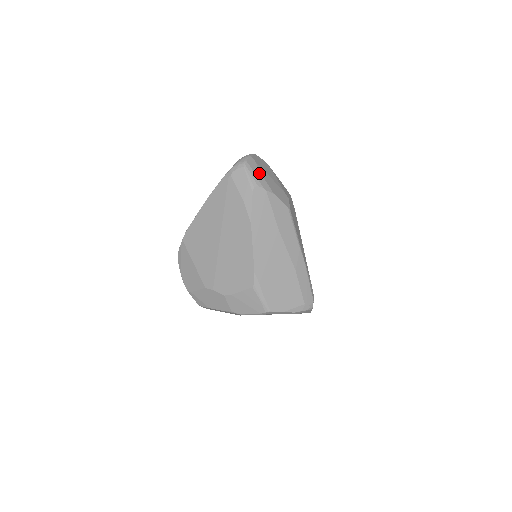
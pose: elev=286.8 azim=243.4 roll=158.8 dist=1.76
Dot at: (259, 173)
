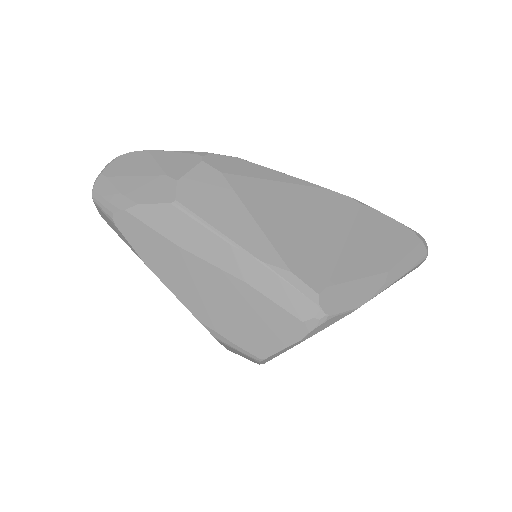
Dot at: (112, 191)
